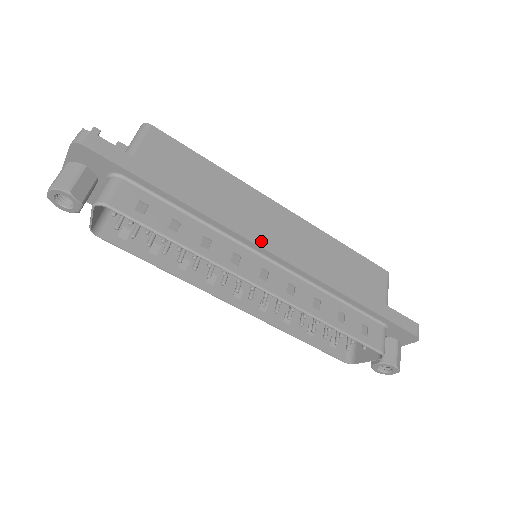
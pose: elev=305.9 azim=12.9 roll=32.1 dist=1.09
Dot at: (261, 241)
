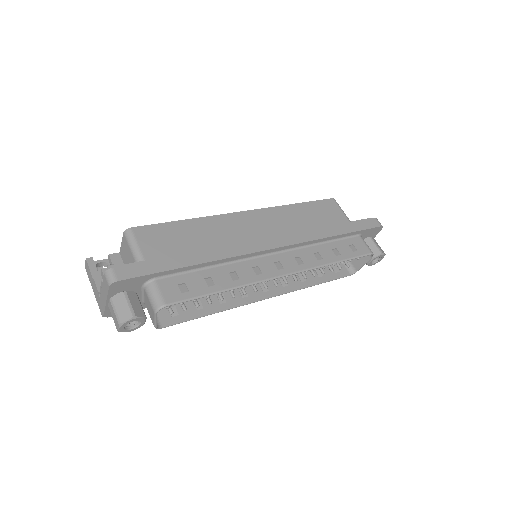
Dot at: (261, 246)
